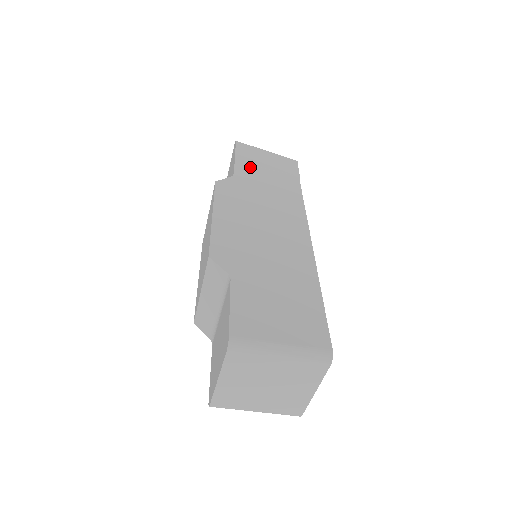
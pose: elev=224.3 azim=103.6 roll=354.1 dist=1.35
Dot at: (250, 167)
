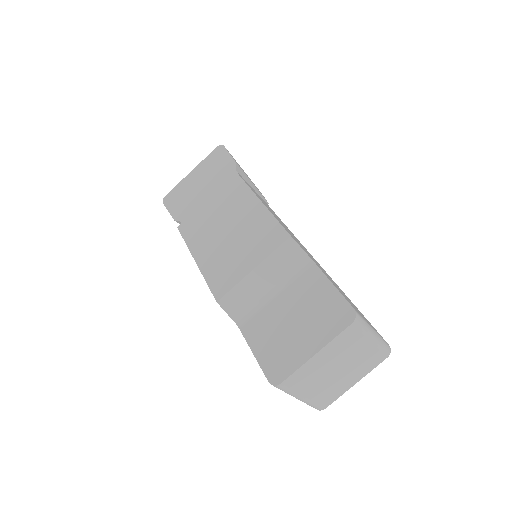
Dot at: (244, 174)
